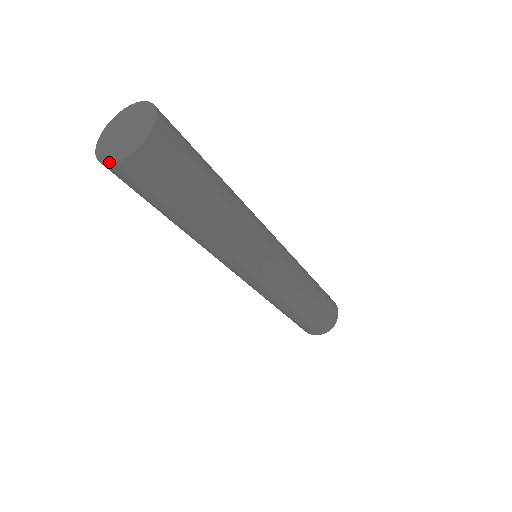
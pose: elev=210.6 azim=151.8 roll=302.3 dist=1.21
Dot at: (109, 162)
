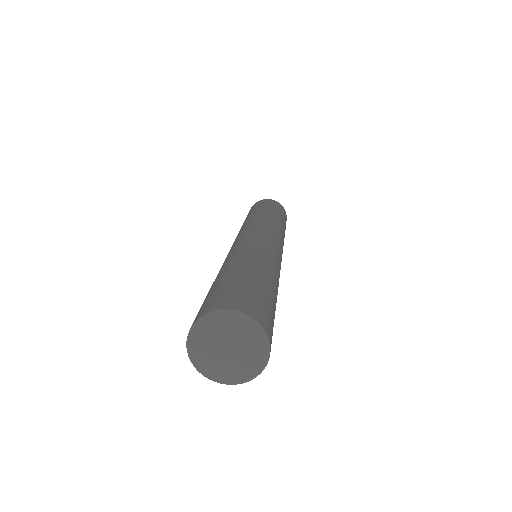
Dot at: (196, 366)
